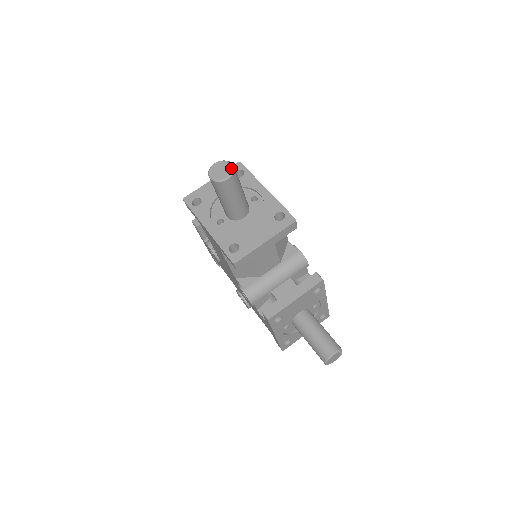
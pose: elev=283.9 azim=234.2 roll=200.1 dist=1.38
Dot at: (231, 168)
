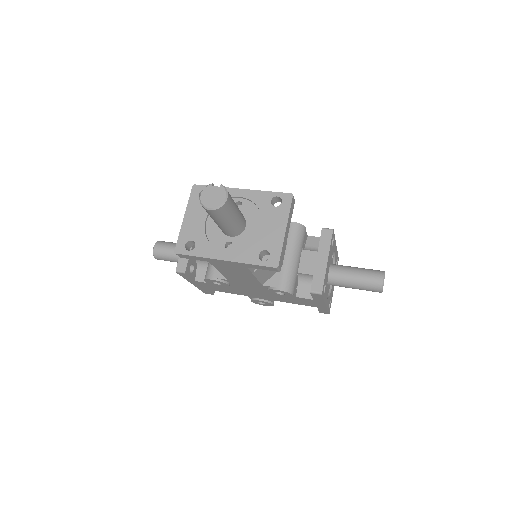
Dot at: (221, 187)
